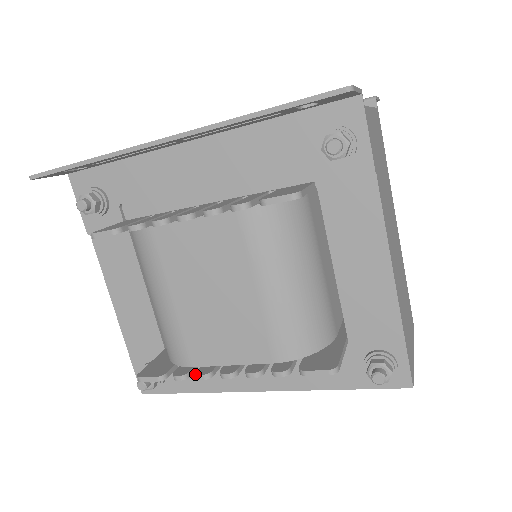
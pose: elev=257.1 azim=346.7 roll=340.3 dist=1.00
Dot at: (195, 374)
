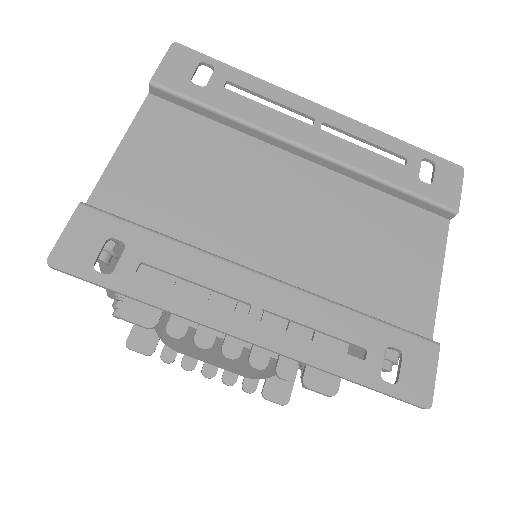
Dot at: occluded
